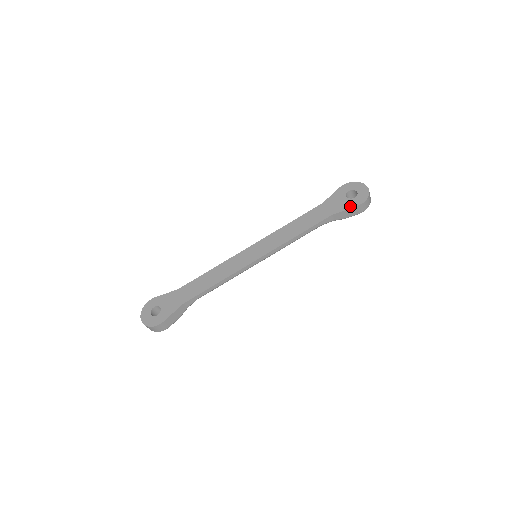
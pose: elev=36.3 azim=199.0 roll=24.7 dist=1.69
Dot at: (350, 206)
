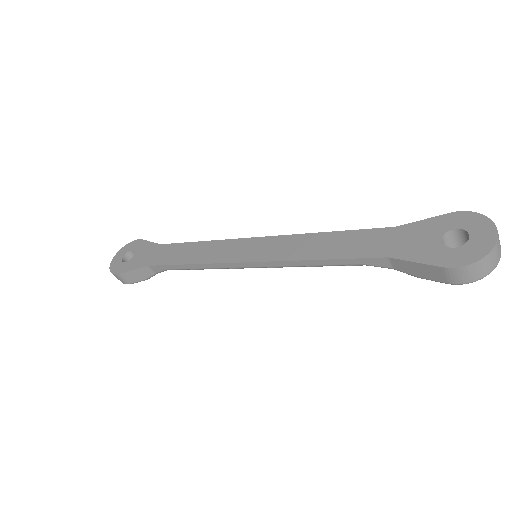
Dot at: (429, 259)
